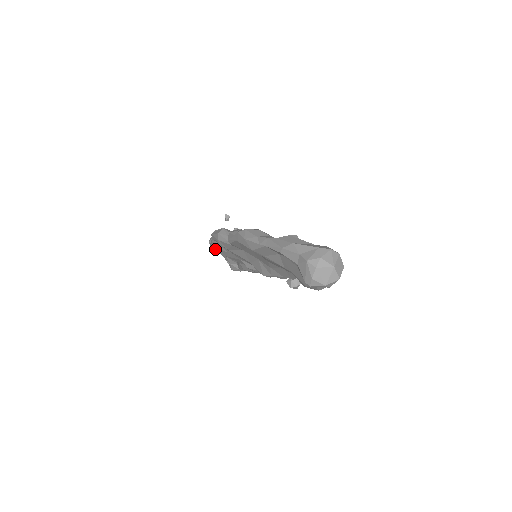
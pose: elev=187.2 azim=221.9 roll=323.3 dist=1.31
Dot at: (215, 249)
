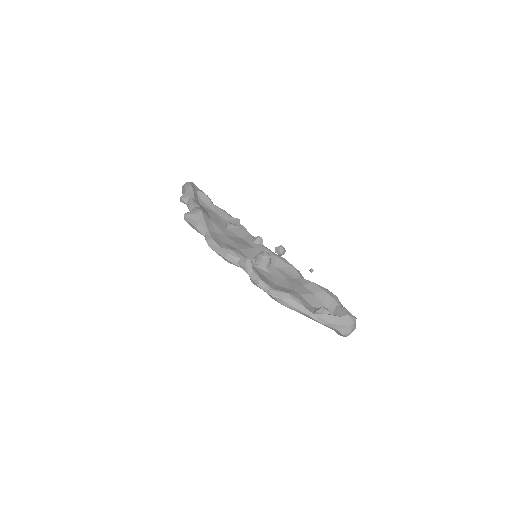
Dot at: occluded
